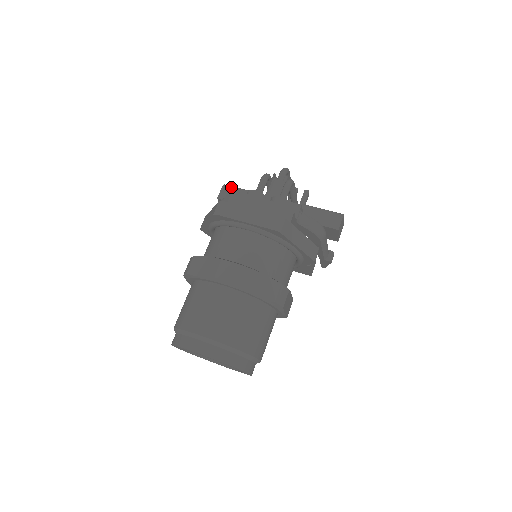
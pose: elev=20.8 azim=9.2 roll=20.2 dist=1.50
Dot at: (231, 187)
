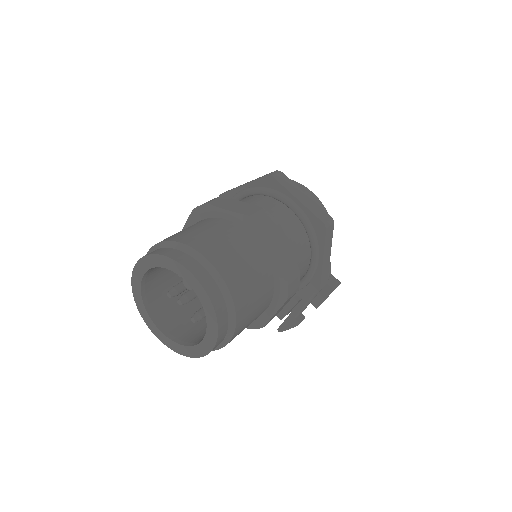
Dot at: occluded
